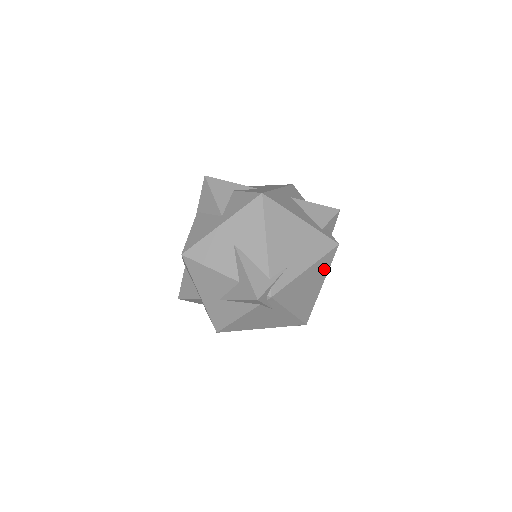
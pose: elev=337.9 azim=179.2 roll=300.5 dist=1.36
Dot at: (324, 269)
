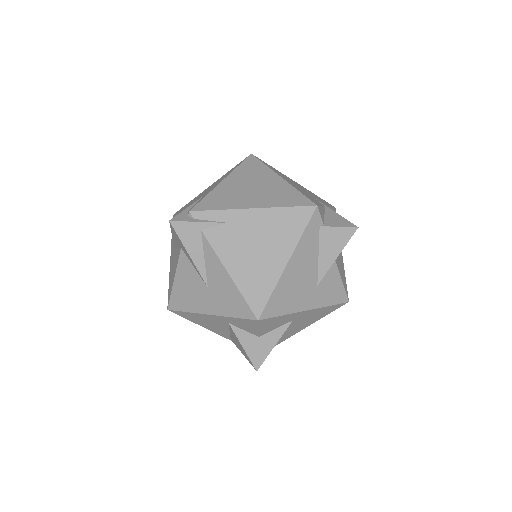
Dot at: (259, 170)
